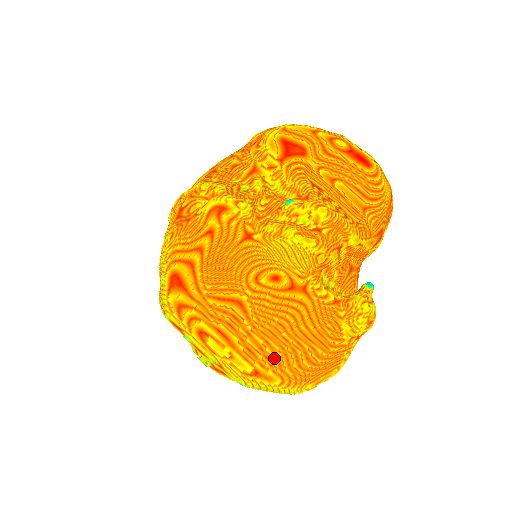
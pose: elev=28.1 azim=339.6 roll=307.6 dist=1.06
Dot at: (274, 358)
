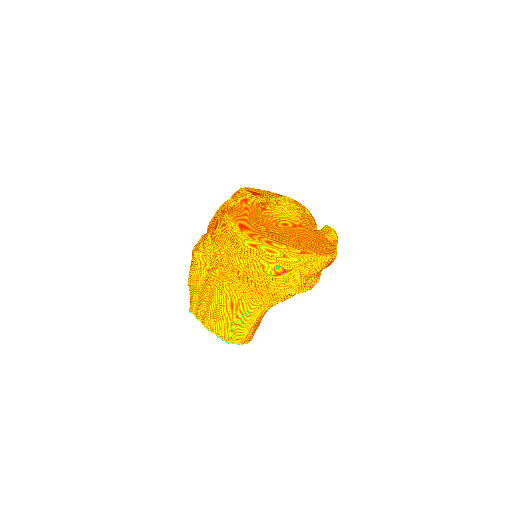
Dot at: (306, 247)
